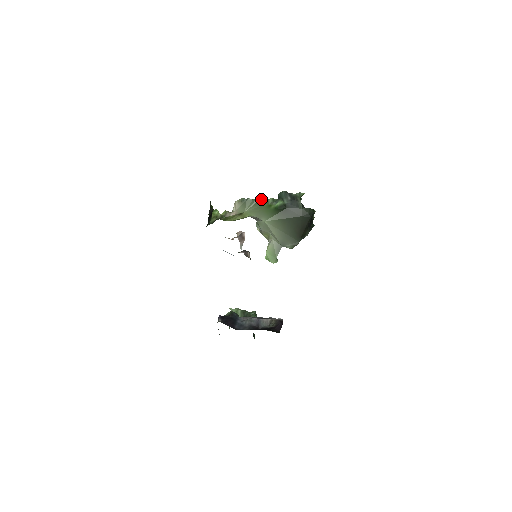
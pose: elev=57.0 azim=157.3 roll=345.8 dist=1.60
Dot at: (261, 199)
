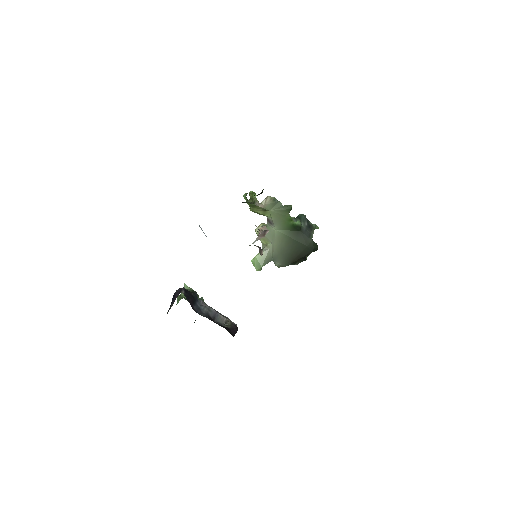
Dot at: (289, 209)
